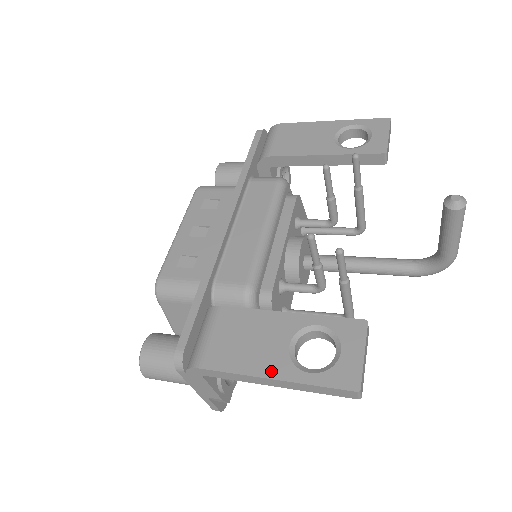
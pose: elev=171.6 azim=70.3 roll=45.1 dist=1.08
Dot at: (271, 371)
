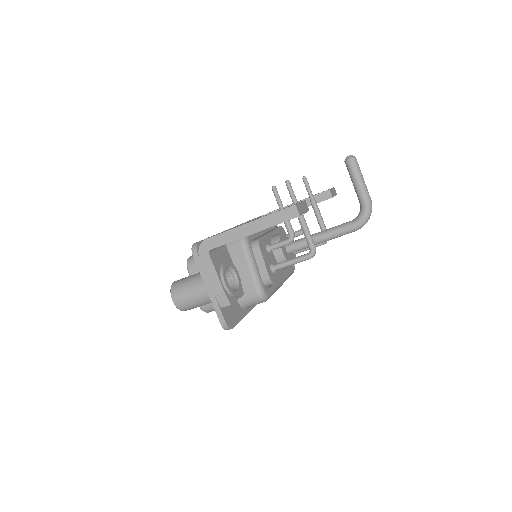
Dot at: (247, 223)
